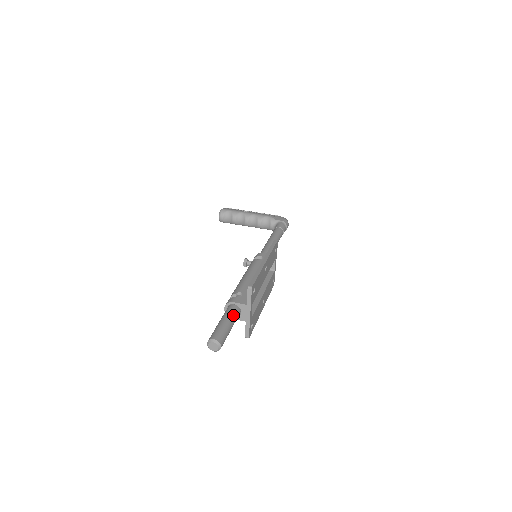
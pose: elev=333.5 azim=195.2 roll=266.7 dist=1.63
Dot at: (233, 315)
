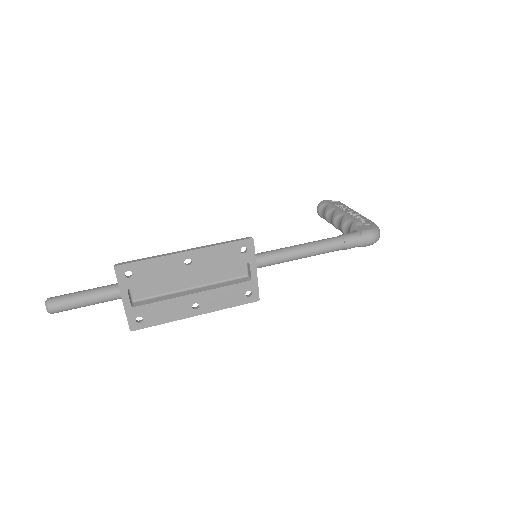
Dot at: (102, 291)
